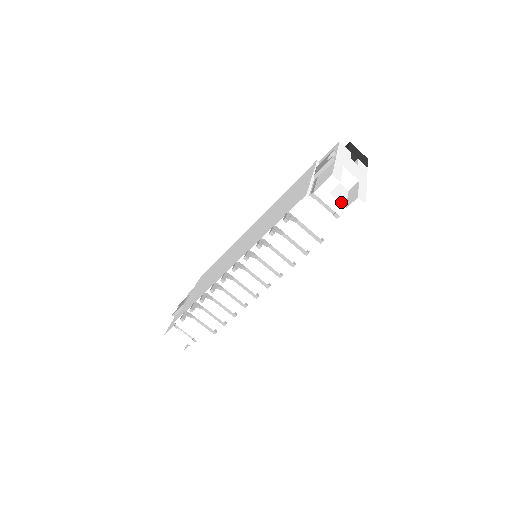
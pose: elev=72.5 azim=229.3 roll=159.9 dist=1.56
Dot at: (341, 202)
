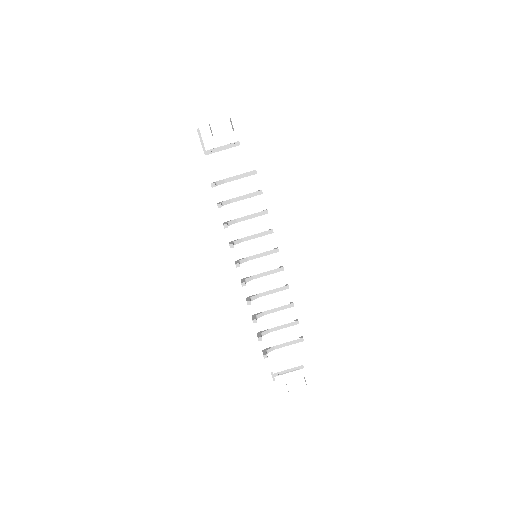
Dot at: (227, 133)
